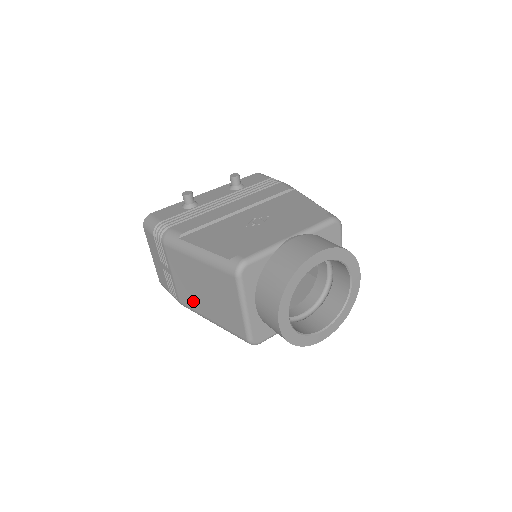
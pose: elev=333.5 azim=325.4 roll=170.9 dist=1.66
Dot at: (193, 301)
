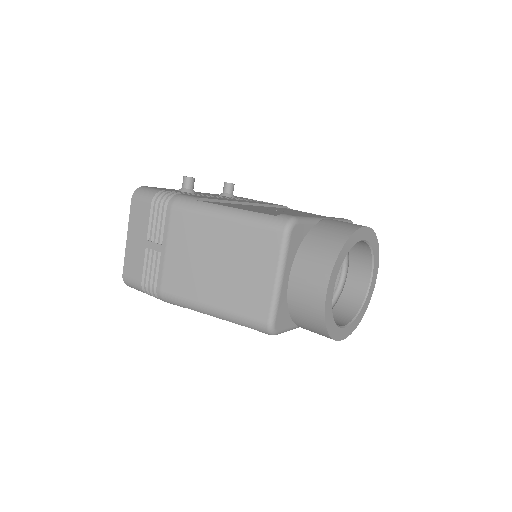
Dot at: (189, 284)
